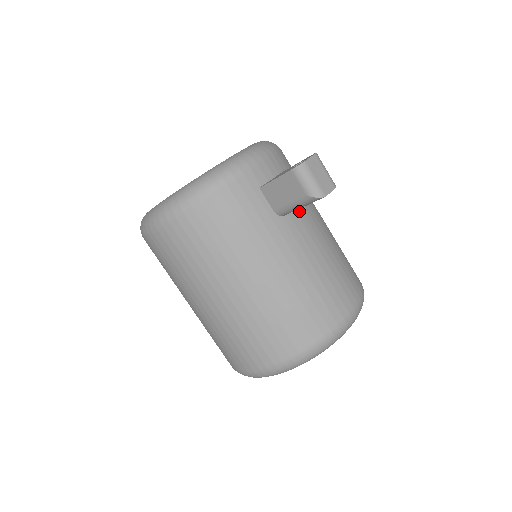
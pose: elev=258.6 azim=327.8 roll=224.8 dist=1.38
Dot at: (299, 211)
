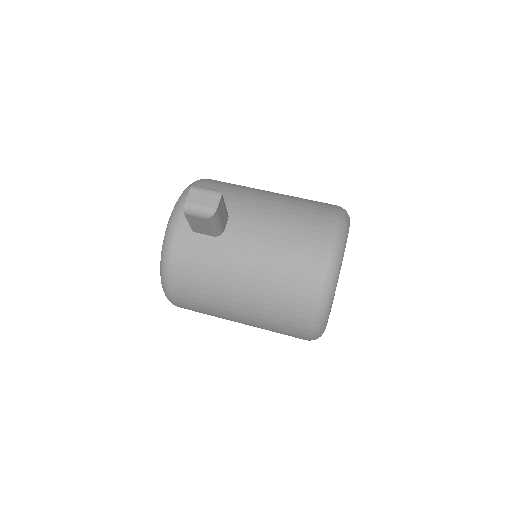
Dot at: (233, 217)
